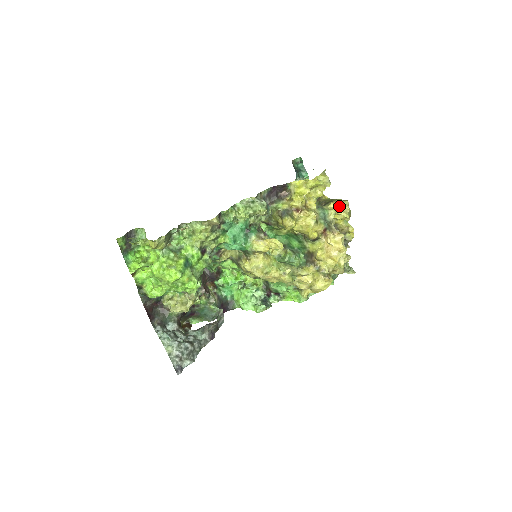
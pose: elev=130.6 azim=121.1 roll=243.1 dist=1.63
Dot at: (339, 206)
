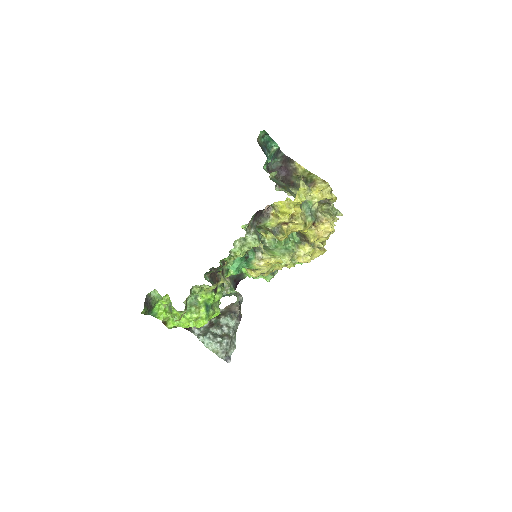
Dot at: (320, 191)
